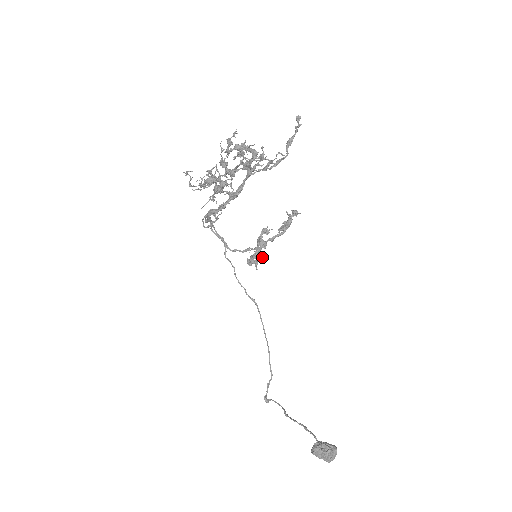
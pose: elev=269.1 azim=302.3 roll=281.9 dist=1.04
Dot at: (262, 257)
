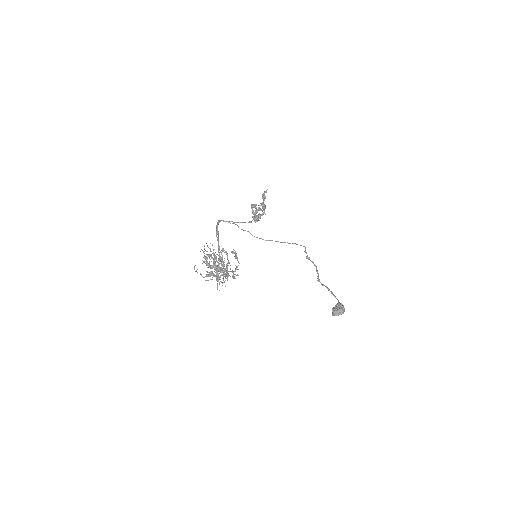
Dot at: occluded
